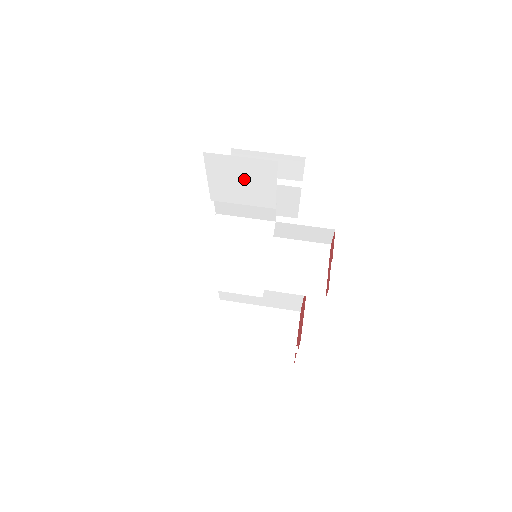
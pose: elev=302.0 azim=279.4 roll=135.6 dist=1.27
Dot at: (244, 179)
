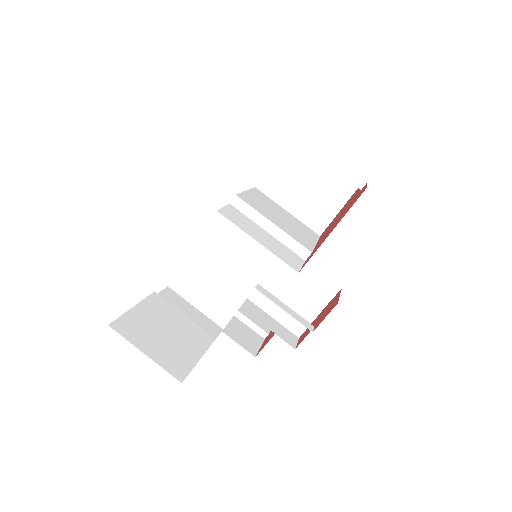
Dot at: occluded
